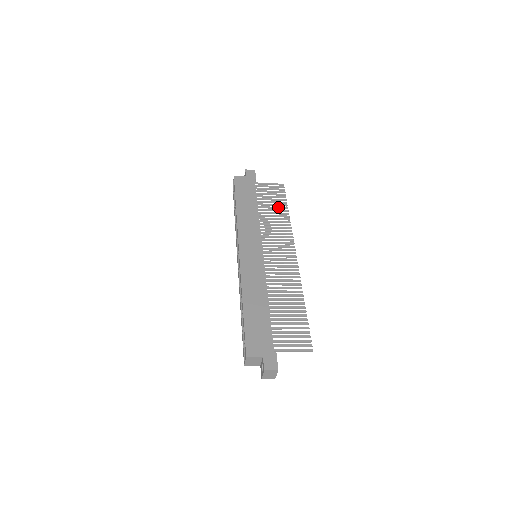
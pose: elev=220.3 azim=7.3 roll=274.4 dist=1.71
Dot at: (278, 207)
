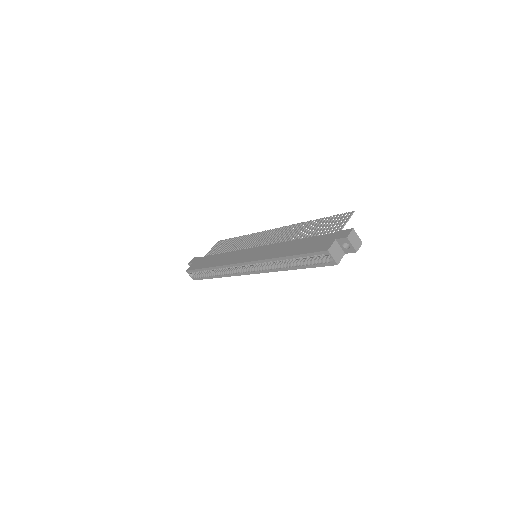
Dot at: (231, 243)
